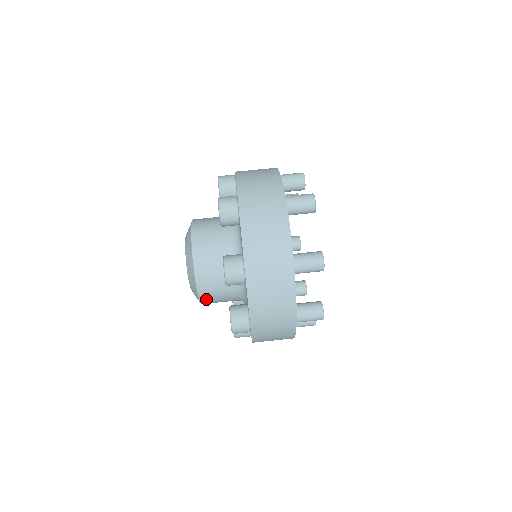
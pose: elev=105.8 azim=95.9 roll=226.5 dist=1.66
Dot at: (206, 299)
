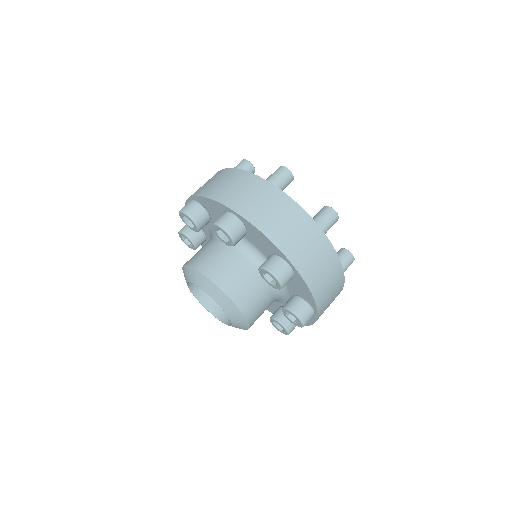
Dot at: (241, 300)
